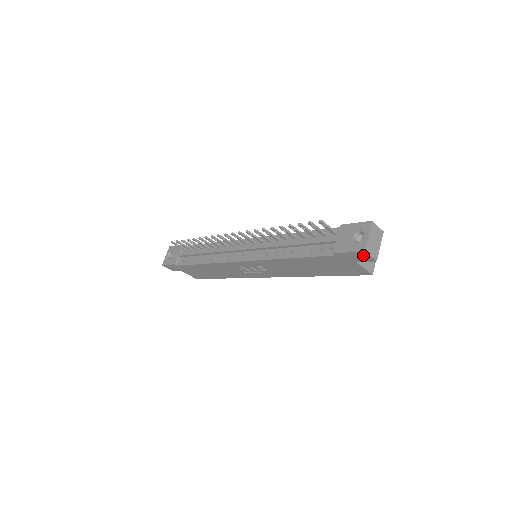
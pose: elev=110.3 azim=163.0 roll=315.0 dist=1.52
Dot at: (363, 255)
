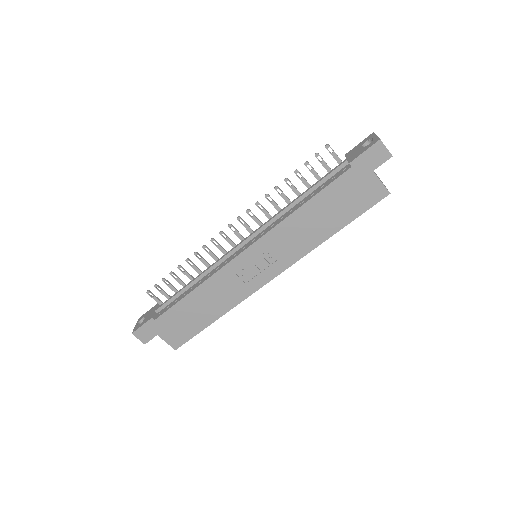
Dot at: (379, 150)
